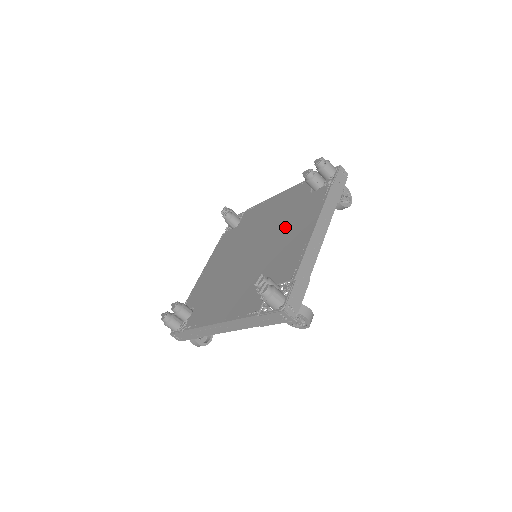
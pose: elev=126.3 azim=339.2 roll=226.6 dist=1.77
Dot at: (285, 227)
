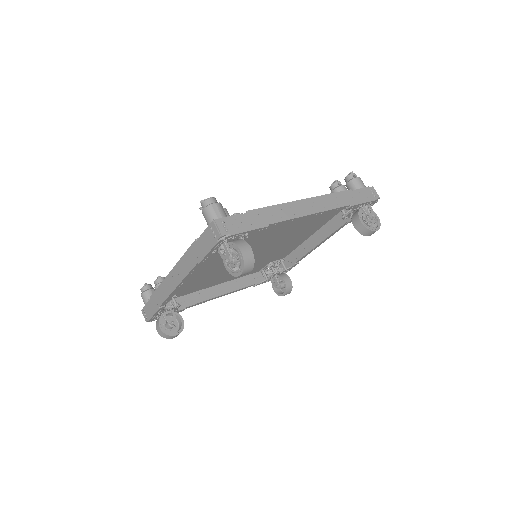
Dot at: occluded
